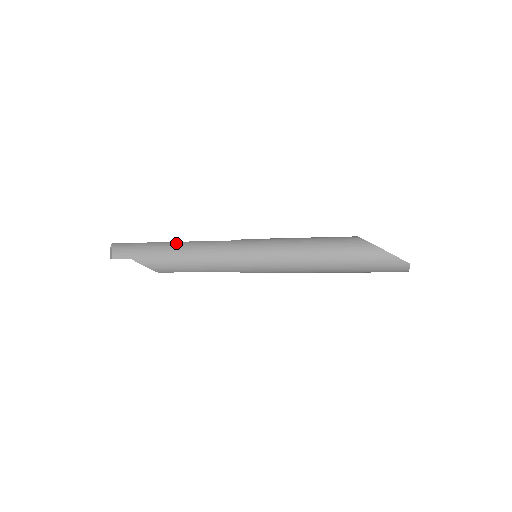
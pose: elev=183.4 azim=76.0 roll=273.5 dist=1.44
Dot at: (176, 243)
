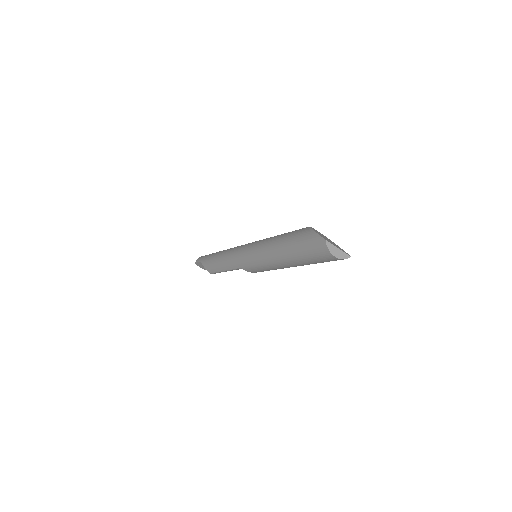
Dot at: occluded
